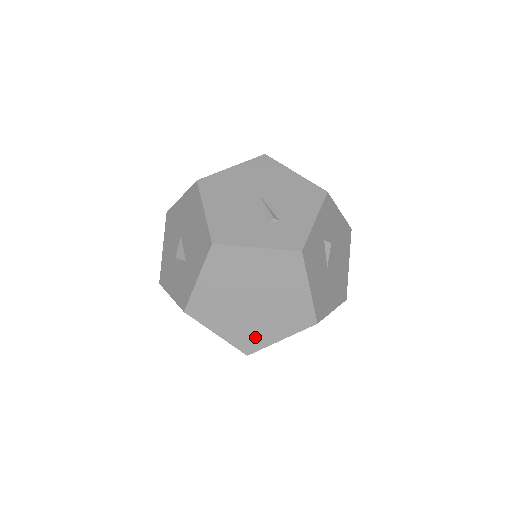
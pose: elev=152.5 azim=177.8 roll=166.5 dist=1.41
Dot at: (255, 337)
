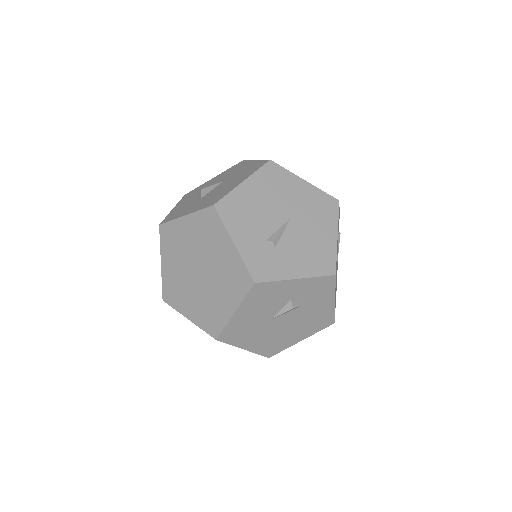
Dot at: (177, 296)
